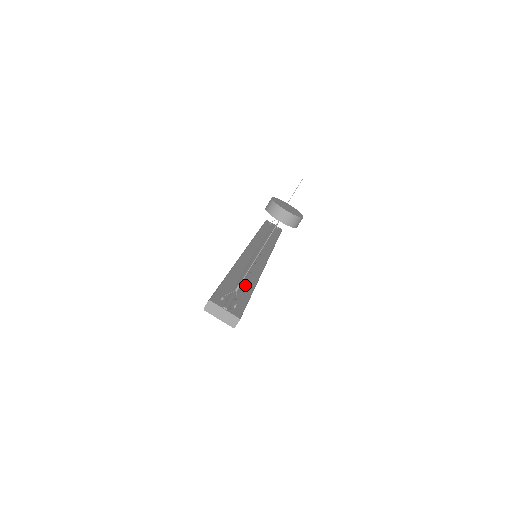
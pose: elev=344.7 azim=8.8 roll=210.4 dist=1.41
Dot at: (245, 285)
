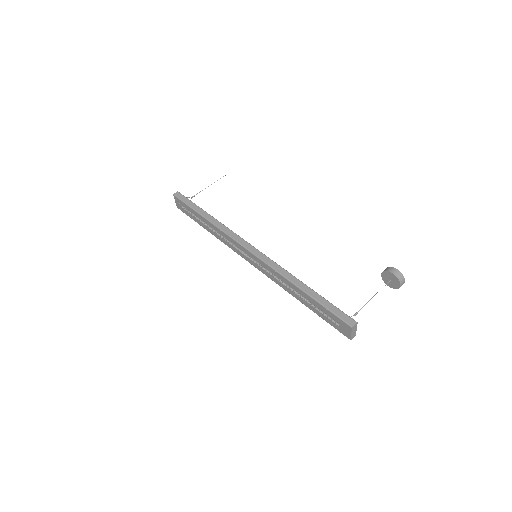
Dot at: occluded
